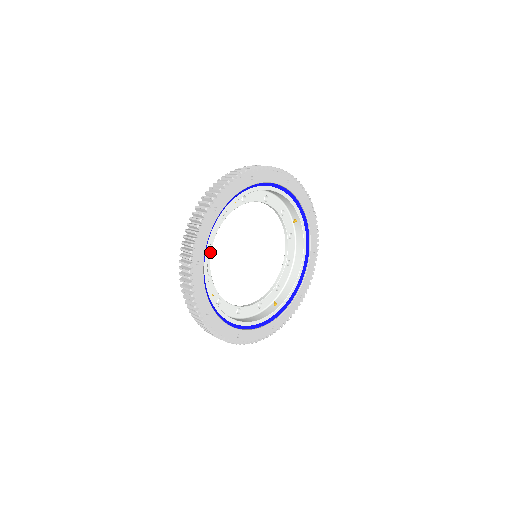
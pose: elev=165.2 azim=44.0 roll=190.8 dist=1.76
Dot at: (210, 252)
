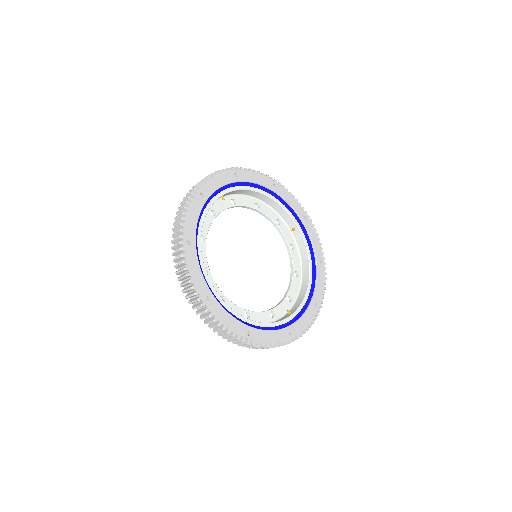
Dot at: (205, 245)
